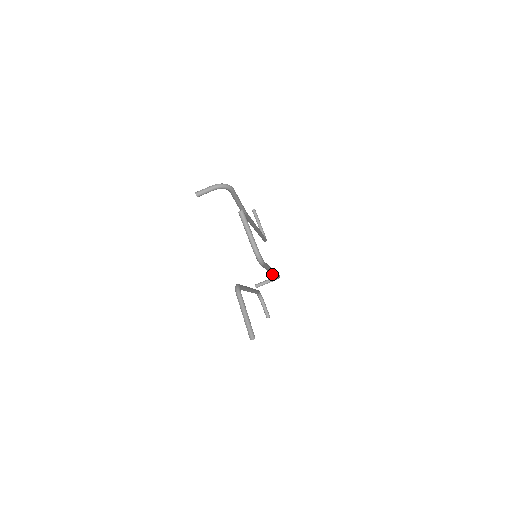
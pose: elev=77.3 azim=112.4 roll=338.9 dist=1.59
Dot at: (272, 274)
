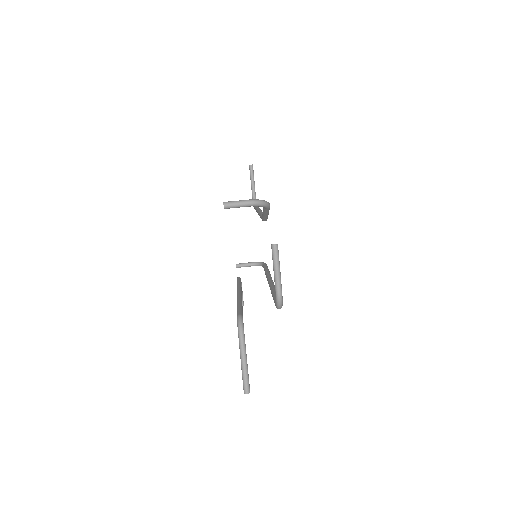
Dot at: occluded
